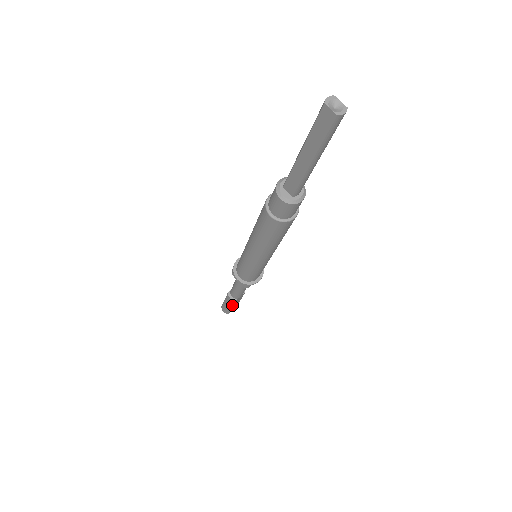
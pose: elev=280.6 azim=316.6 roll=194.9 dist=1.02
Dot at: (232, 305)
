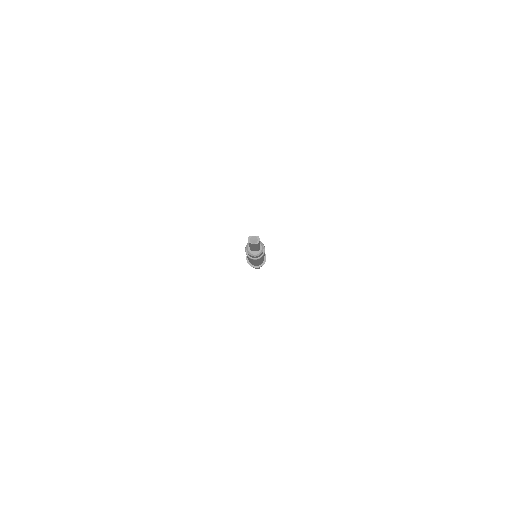
Dot at: (259, 267)
